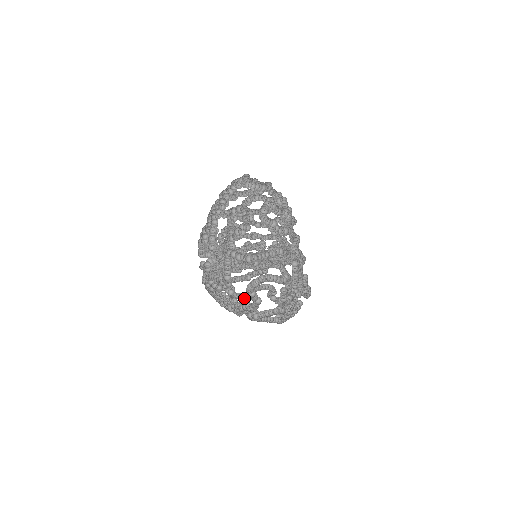
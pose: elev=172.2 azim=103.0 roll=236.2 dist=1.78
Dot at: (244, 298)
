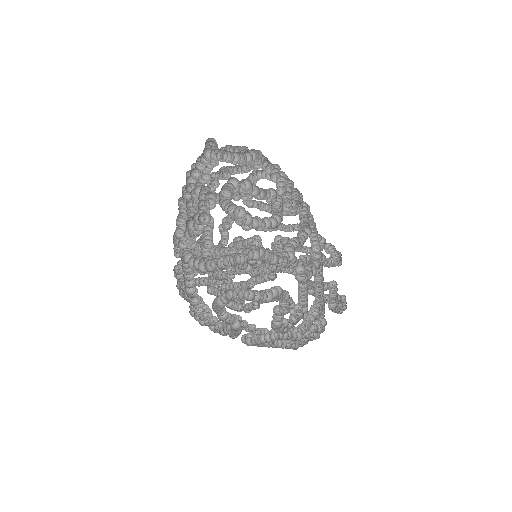
Dot at: (250, 310)
